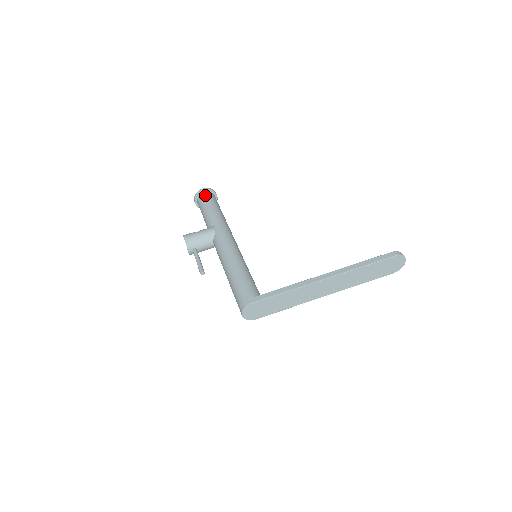
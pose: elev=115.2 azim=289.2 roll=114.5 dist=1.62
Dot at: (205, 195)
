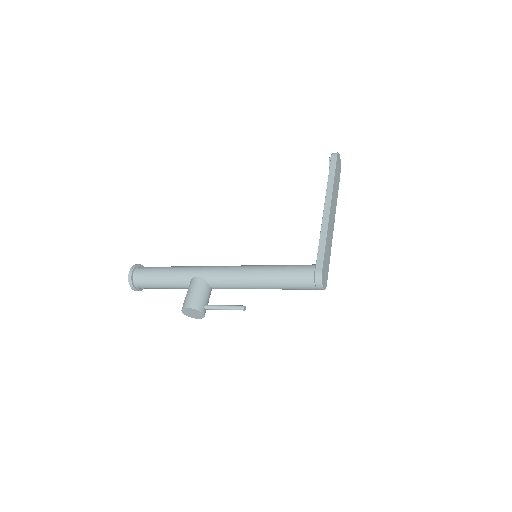
Dot at: (140, 272)
